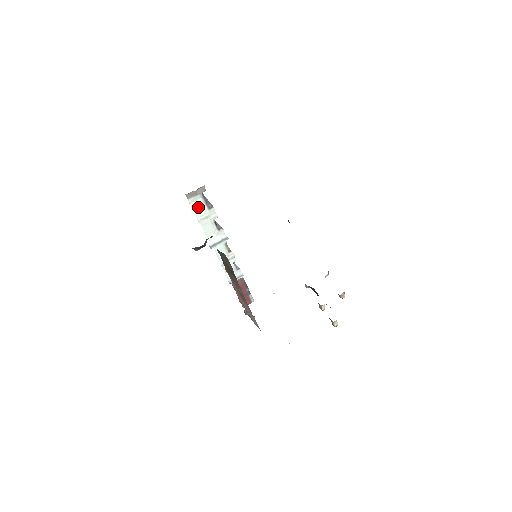
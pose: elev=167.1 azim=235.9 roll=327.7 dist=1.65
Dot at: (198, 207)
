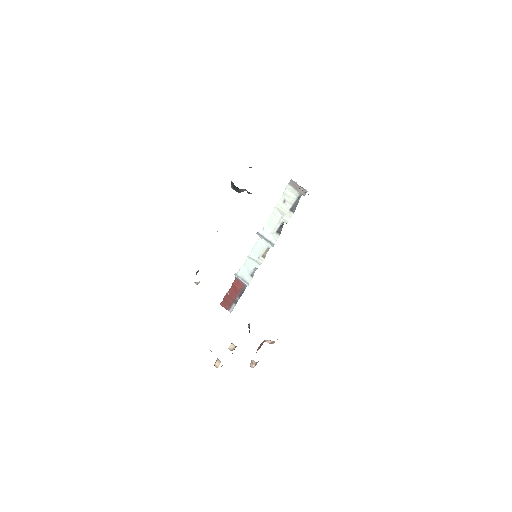
Dot at: (287, 198)
